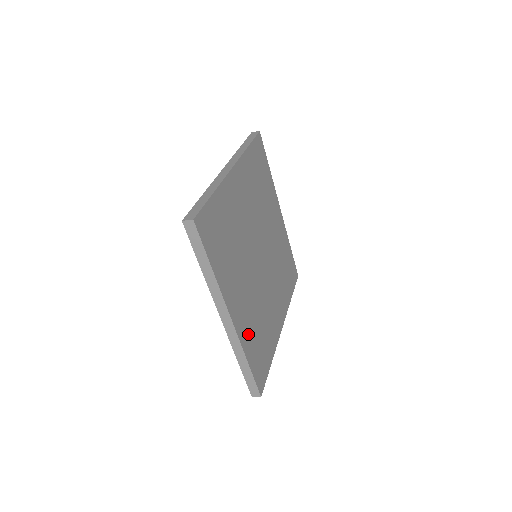
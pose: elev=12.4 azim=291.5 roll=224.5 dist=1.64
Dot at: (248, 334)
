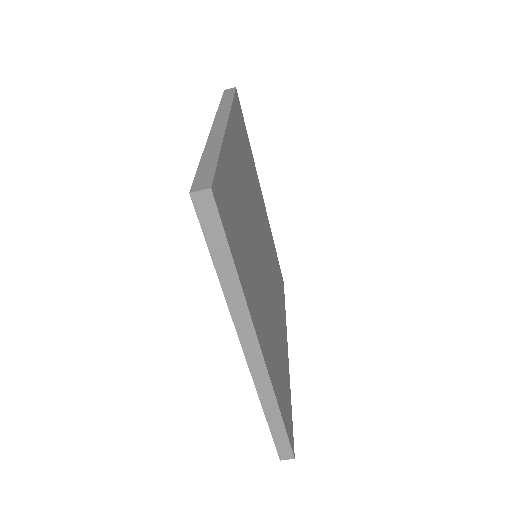
Dot at: (231, 172)
